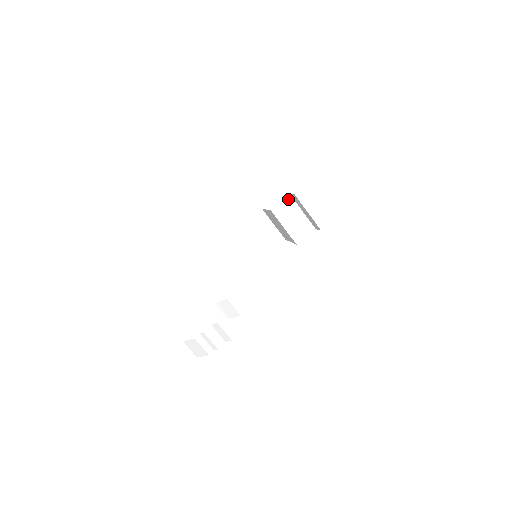
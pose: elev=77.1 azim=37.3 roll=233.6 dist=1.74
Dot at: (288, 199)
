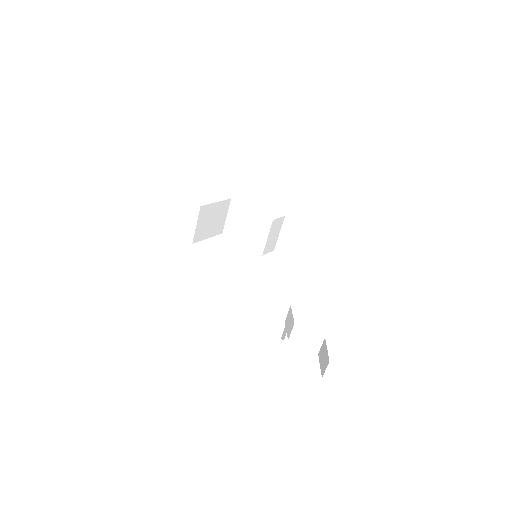
Dot at: (282, 218)
